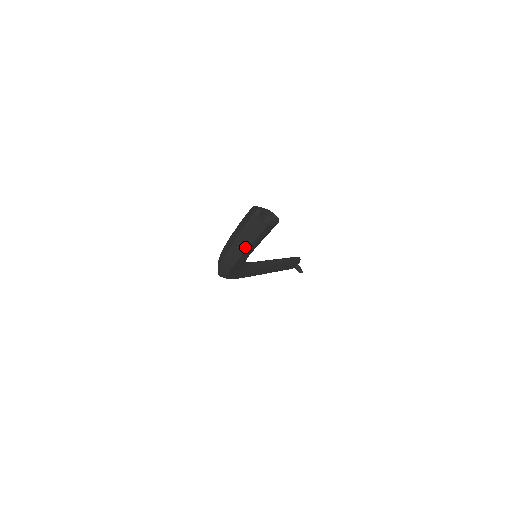
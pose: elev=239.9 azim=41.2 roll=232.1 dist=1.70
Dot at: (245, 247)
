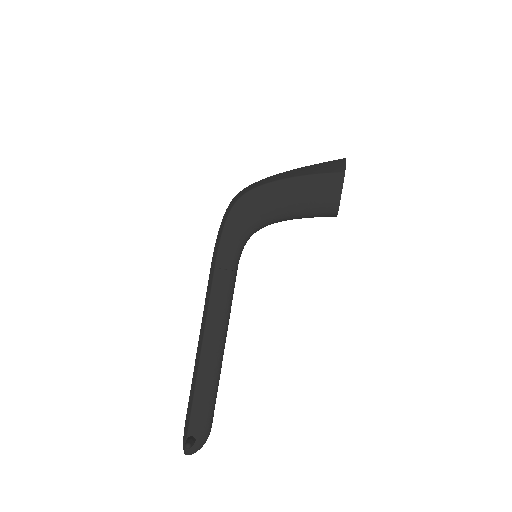
Dot at: (303, 174)
